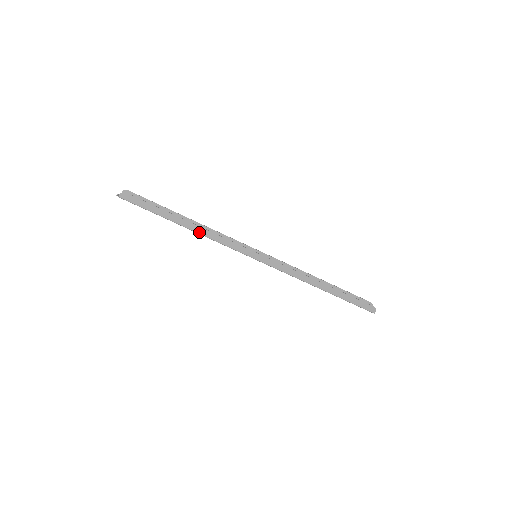
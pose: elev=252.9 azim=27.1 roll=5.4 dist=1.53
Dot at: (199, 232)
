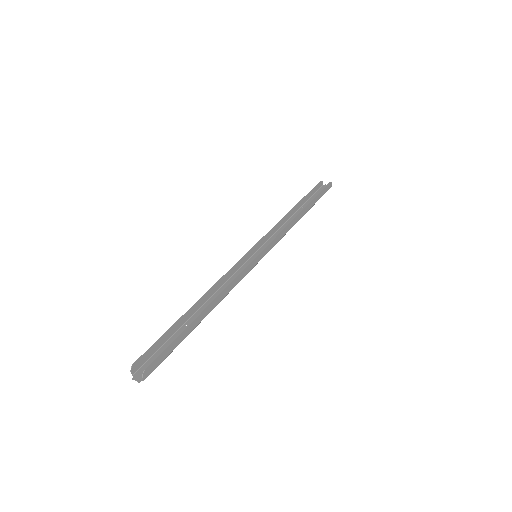
Dot at: (218, 302)
